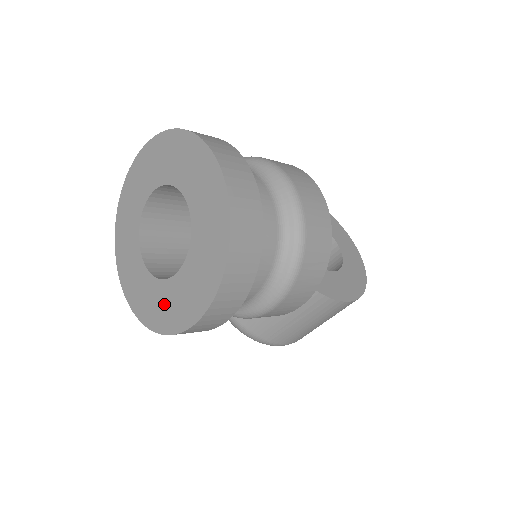
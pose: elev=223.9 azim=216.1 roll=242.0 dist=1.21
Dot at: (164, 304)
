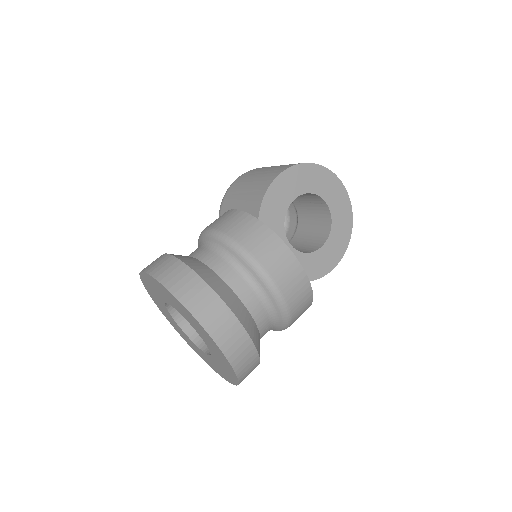
Dot at: (200, 353)
